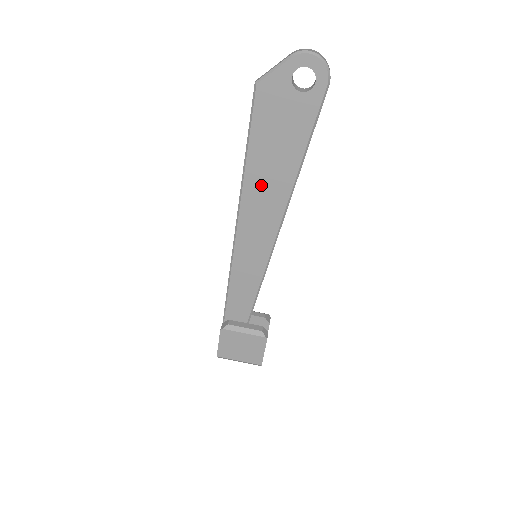
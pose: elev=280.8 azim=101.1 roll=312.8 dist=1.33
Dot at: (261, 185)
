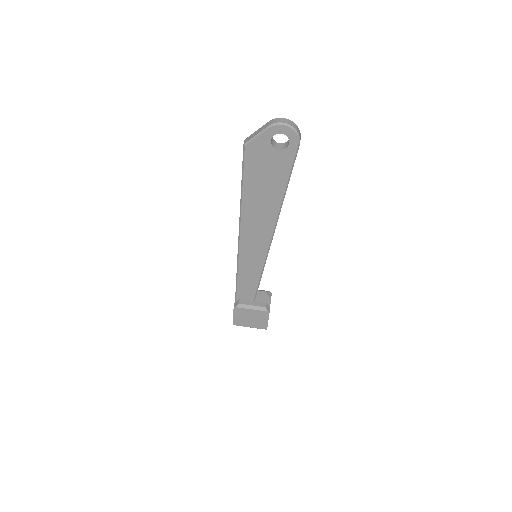
Dot at: (255, 211)
